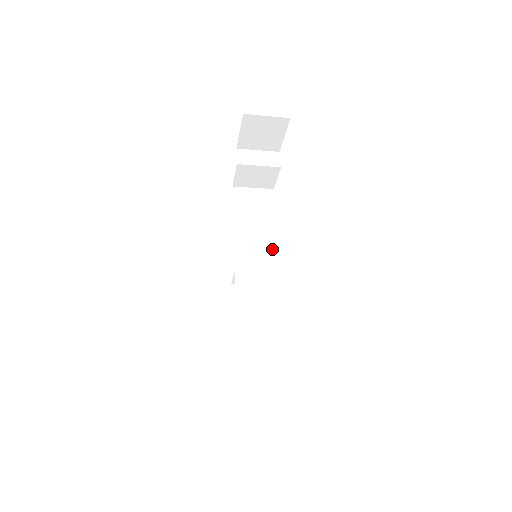
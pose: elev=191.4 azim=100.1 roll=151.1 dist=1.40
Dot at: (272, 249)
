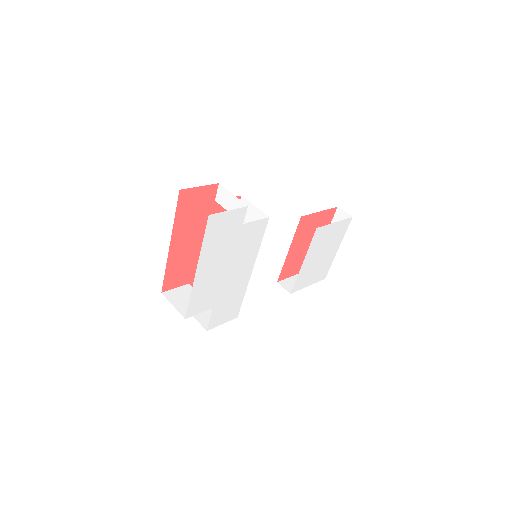
Dot at: occluded
